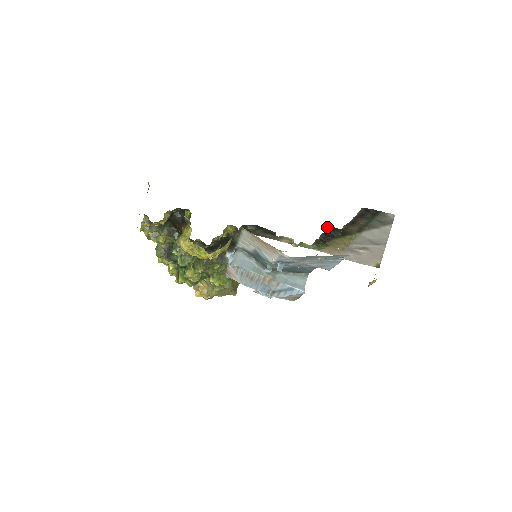
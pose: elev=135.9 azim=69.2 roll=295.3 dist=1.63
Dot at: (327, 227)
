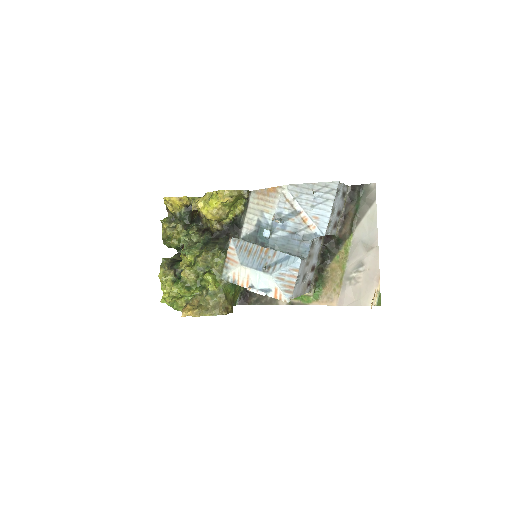
Dot at: (323, 239)
